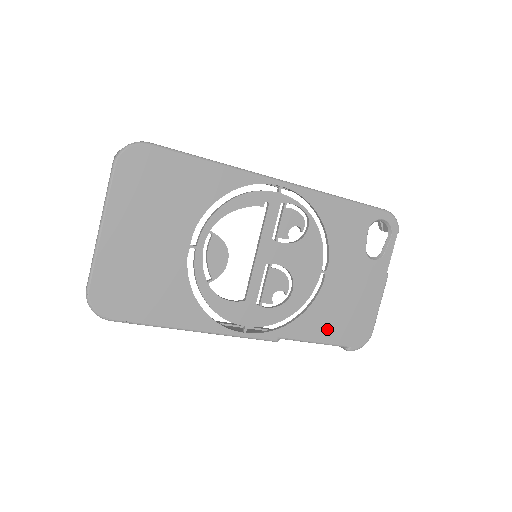
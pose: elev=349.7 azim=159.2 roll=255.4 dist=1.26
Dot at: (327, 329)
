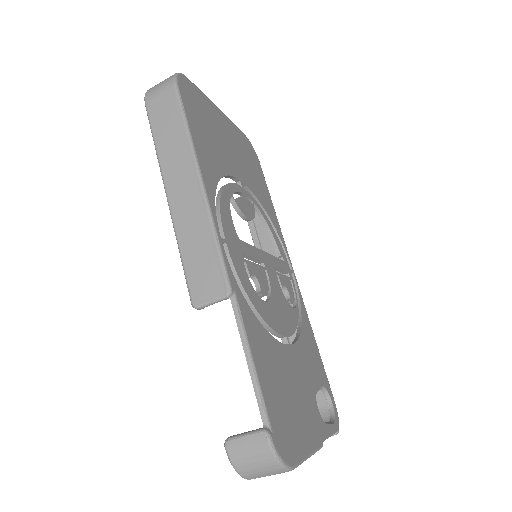
Dot at: (266, 372)
